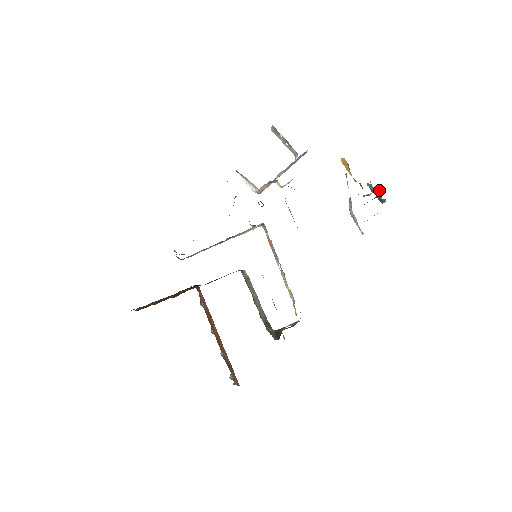
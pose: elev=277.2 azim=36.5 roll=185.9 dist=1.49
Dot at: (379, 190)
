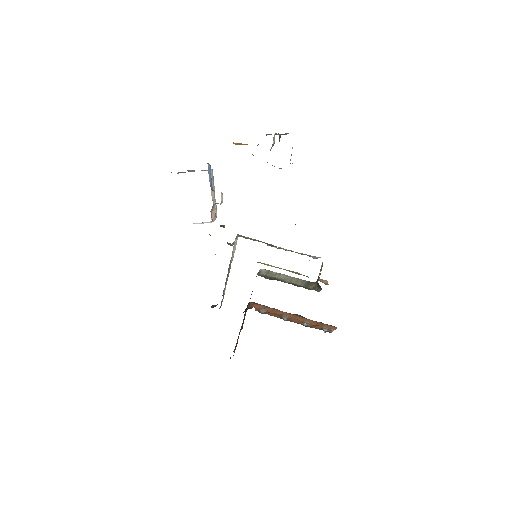
Dot at: occluded
